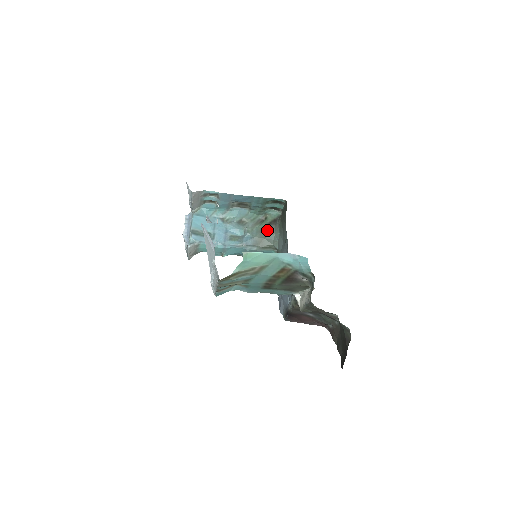
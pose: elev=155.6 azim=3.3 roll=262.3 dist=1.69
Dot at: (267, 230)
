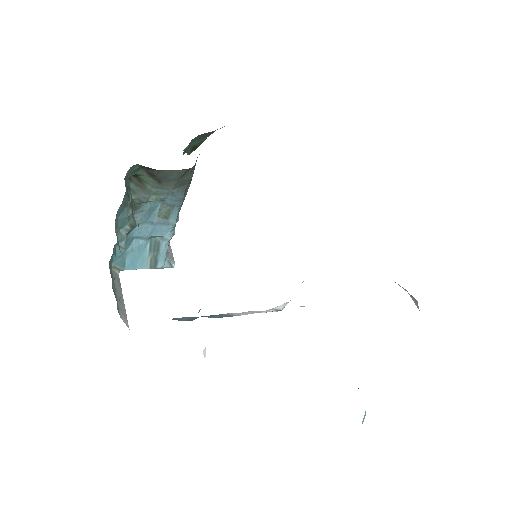
Dot at: (164, 179)
